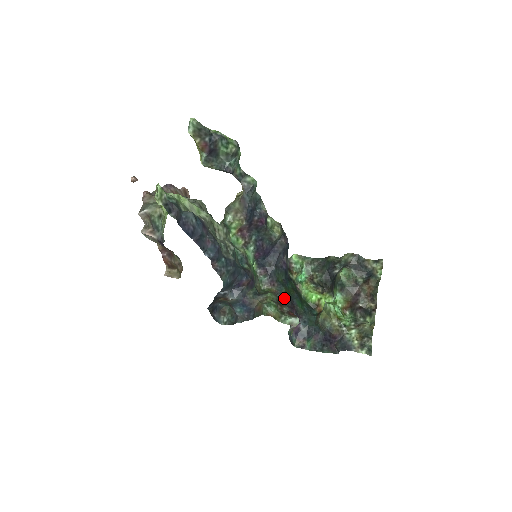
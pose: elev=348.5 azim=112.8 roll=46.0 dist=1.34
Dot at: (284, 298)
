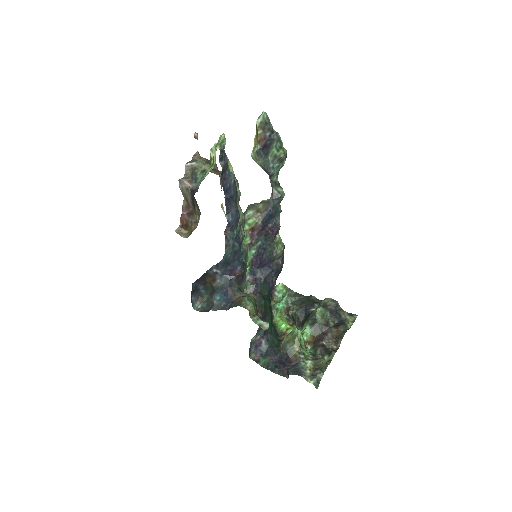
Dot at: (260, 308)
